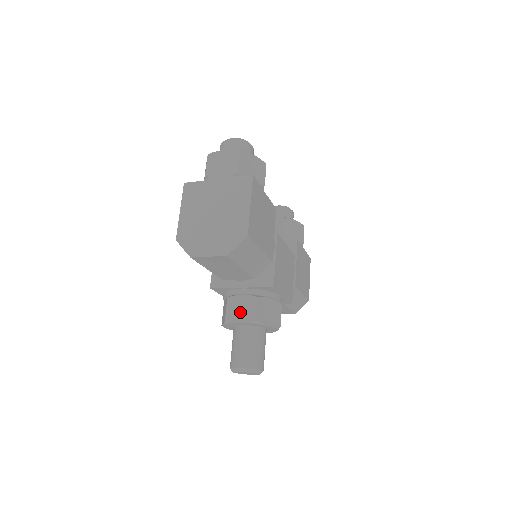
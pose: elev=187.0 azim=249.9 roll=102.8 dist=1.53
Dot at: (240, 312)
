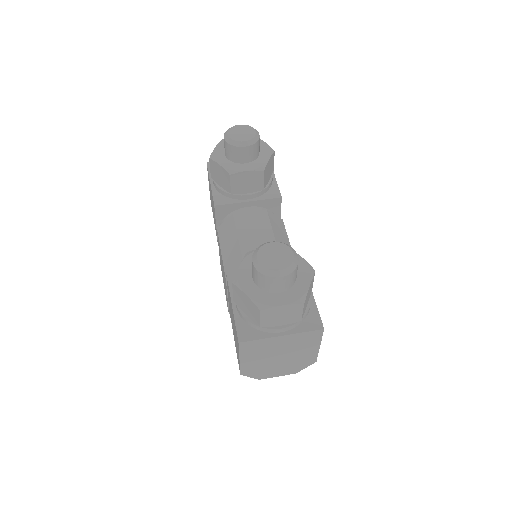
Dot at: occluded
